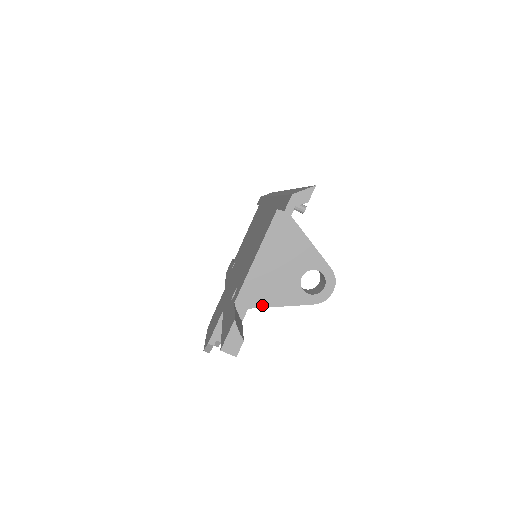
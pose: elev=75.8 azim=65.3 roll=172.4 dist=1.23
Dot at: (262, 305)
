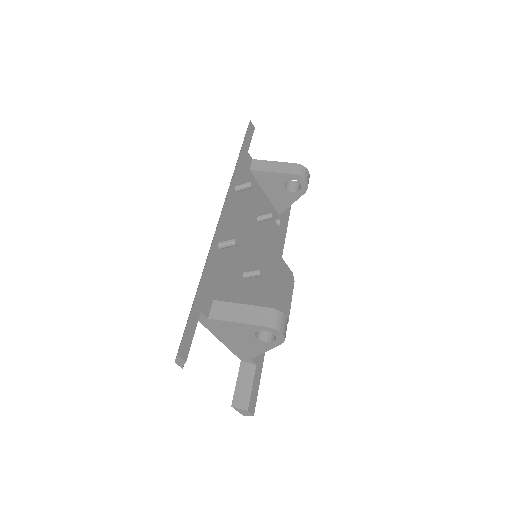
Dot at: (255, 356)
